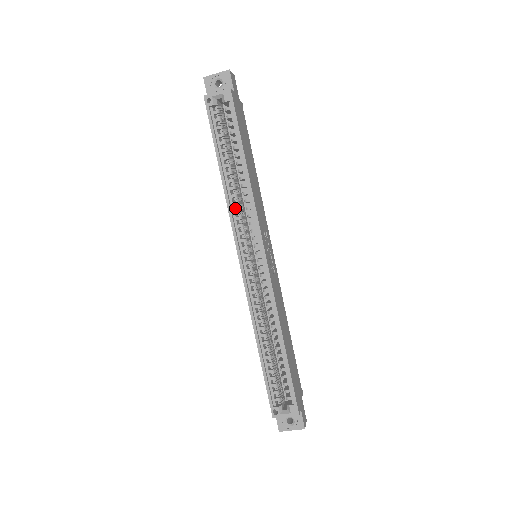
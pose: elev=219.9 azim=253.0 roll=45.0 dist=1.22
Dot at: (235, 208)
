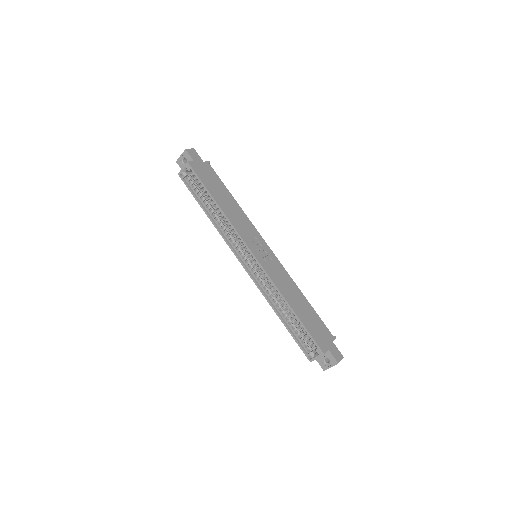
Dot at: occluded
